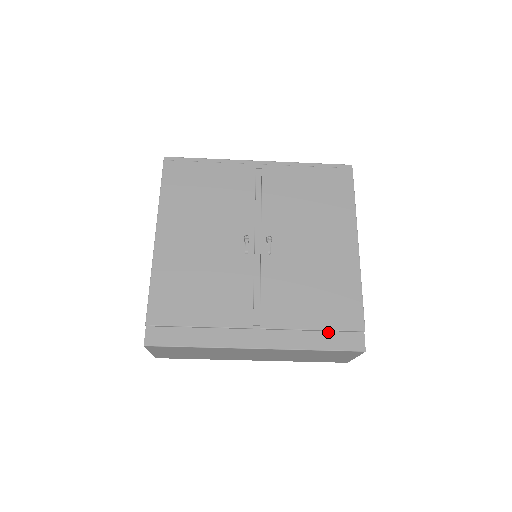
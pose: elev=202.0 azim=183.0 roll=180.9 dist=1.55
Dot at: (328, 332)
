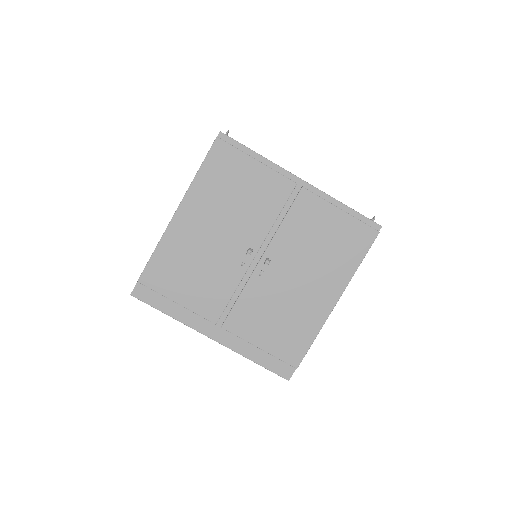
Dot at: (270, 354)
